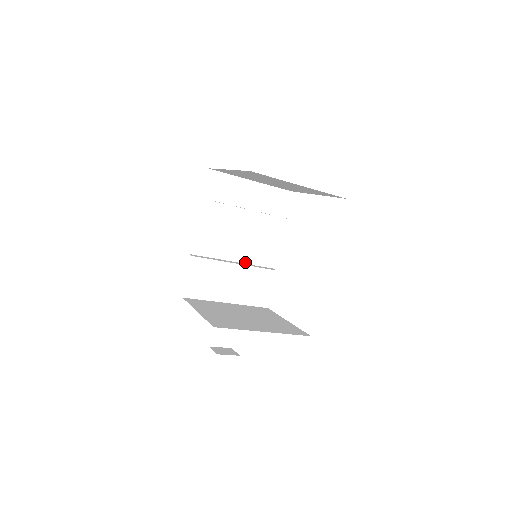
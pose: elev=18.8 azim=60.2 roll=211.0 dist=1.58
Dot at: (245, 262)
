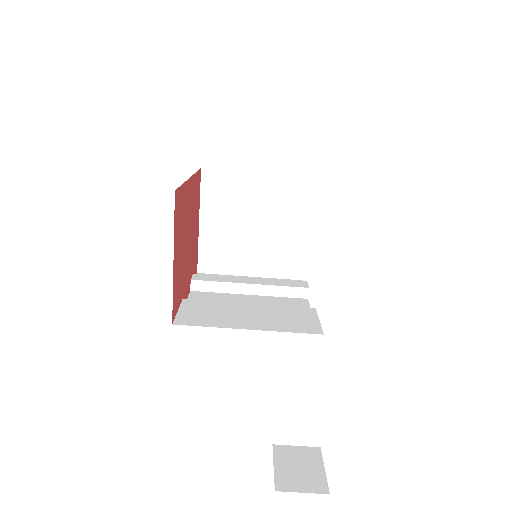
Dot at: occluded
